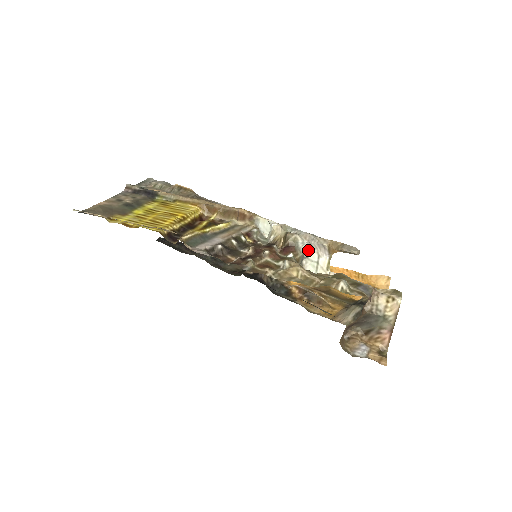
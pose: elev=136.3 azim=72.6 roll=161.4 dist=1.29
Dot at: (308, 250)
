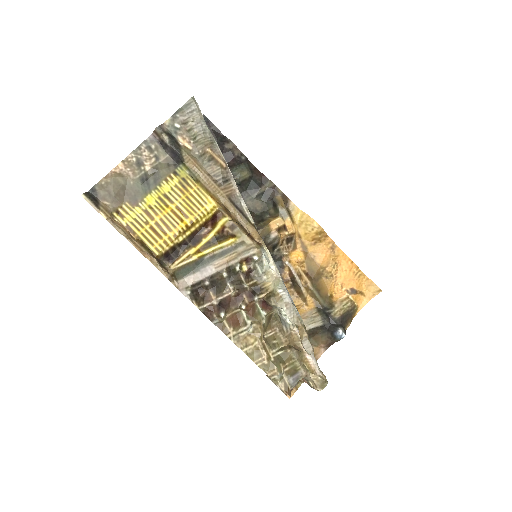
Dot at: occluded
